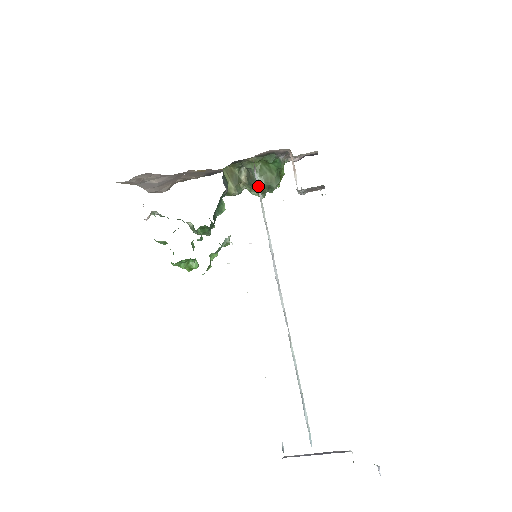
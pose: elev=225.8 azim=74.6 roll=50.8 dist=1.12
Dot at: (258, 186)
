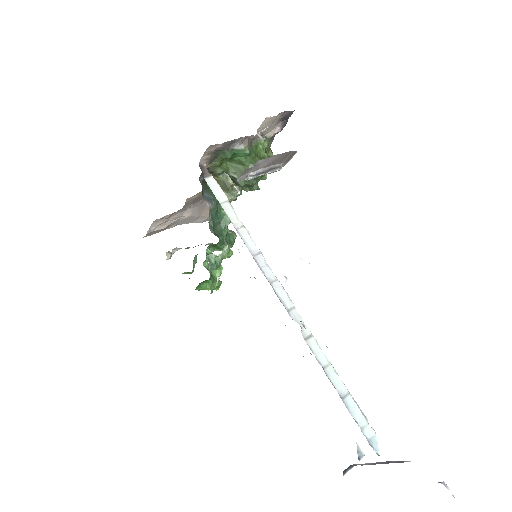
Dot at: (218, 191)
